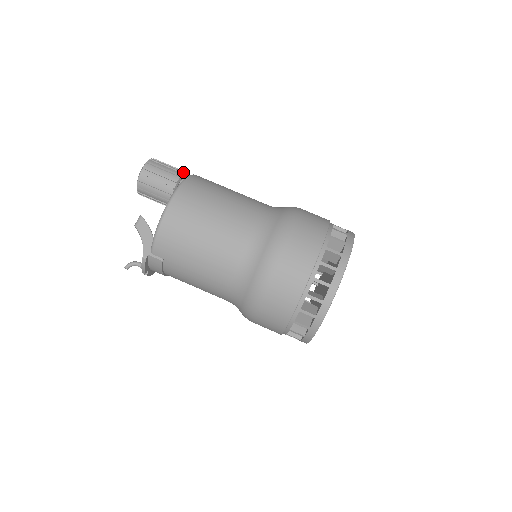
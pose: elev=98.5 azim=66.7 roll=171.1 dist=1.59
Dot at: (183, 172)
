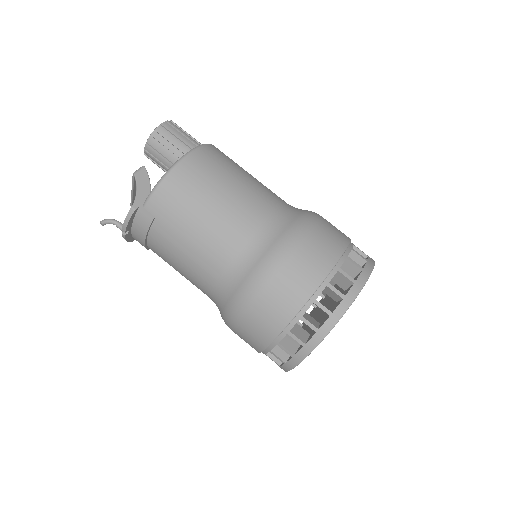
Dot at: occluded
